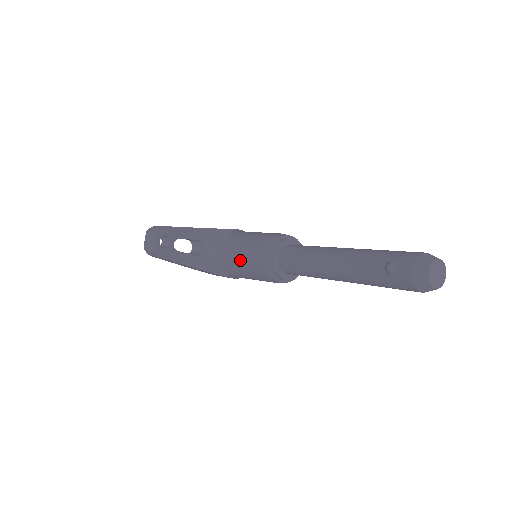
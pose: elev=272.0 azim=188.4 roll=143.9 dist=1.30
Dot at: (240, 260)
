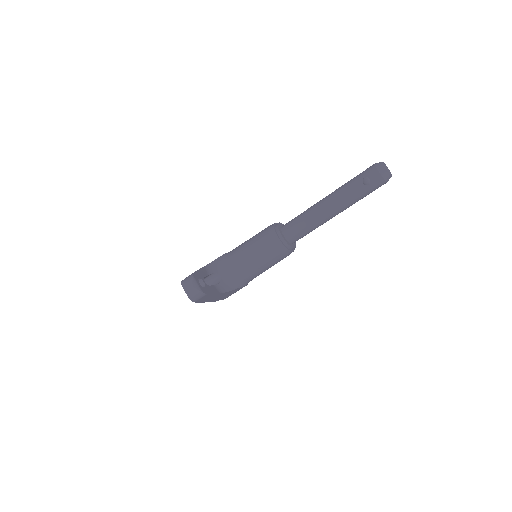
Dot at: (256, 260)
